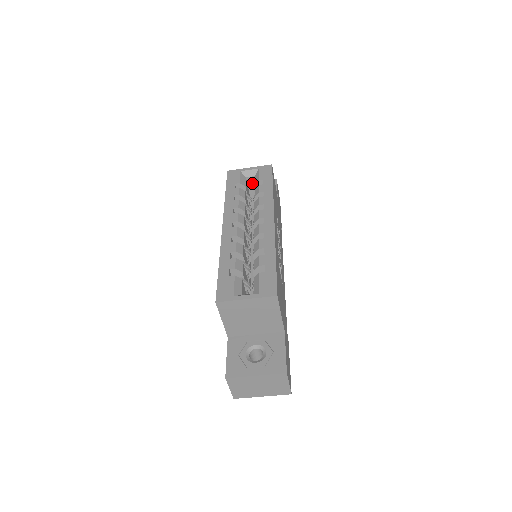
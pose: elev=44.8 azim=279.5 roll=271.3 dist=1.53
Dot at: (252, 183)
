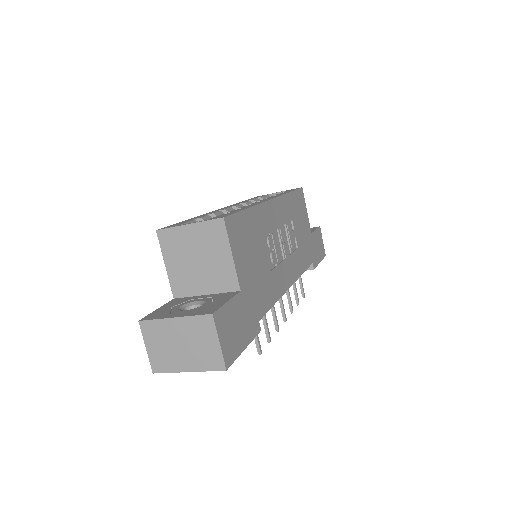
Dot at: occluded
